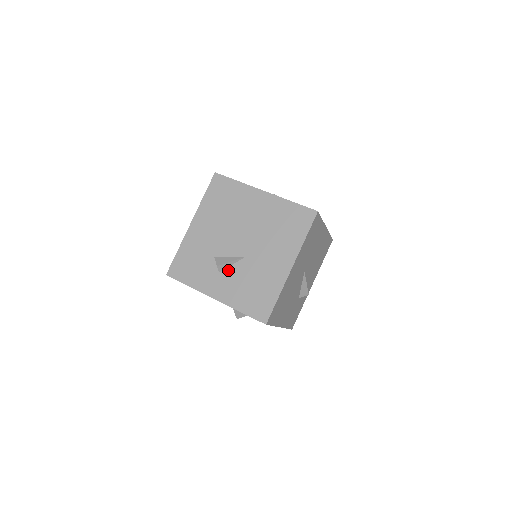
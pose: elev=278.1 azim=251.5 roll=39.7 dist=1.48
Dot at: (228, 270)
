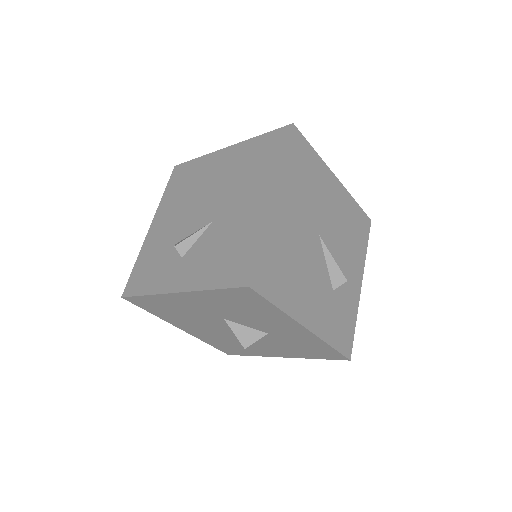
Dot at: (192, 248)
